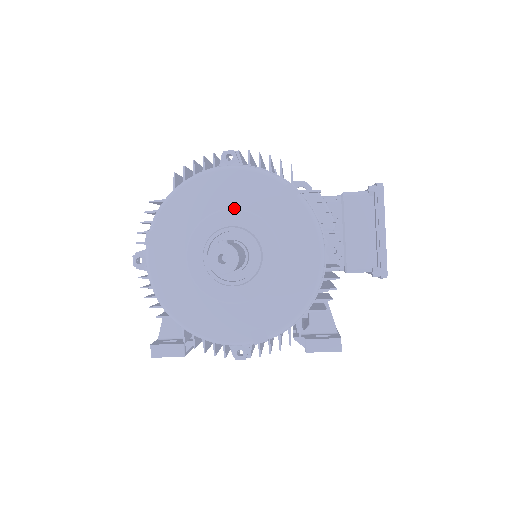
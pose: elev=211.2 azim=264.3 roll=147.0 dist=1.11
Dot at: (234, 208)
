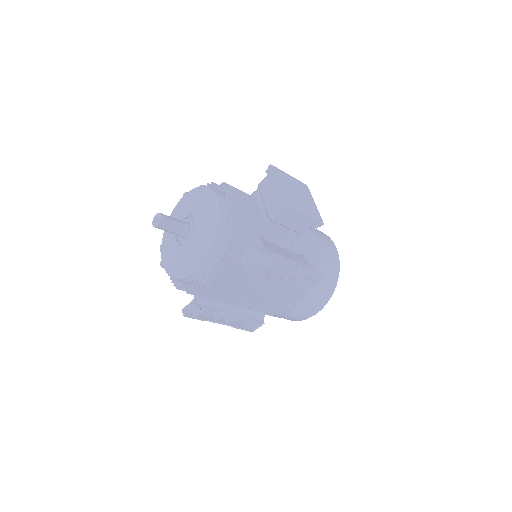
Dot at: (184, 211)
